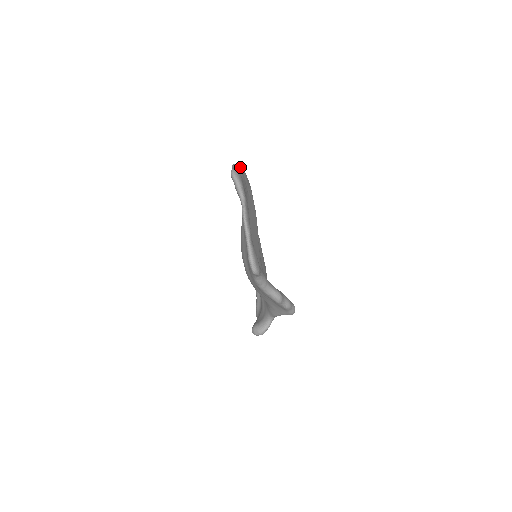
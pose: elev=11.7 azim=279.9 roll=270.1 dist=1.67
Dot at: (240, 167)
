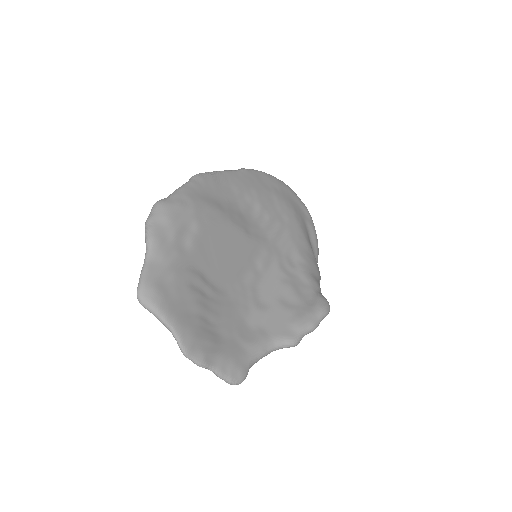
Dot at: (156, 220)
